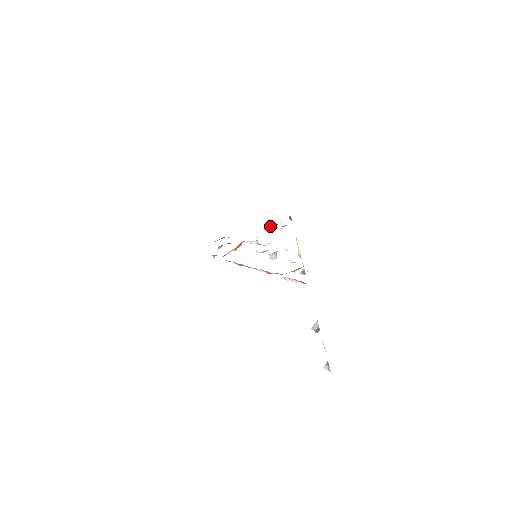
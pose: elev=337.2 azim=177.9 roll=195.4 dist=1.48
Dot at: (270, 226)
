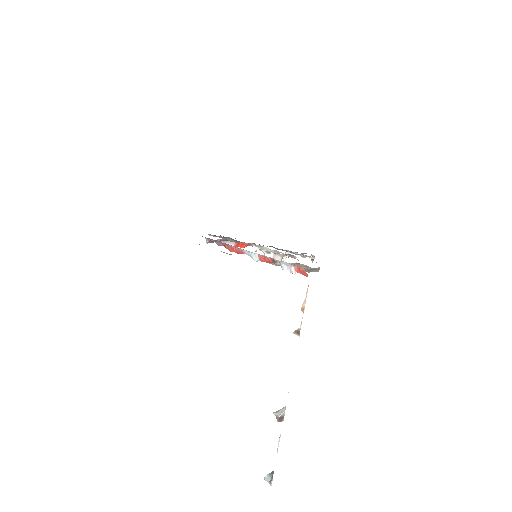
Dot at: (286, 257)
